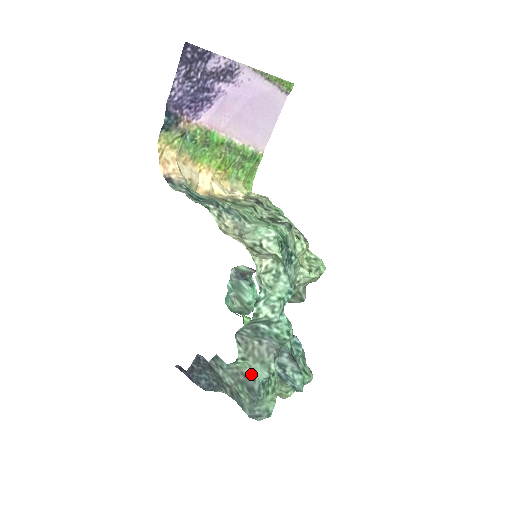
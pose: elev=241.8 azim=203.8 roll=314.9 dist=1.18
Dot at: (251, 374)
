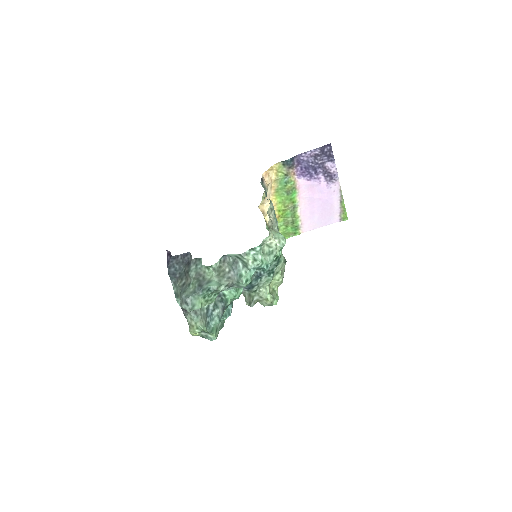
Dot at: (208, 280)
